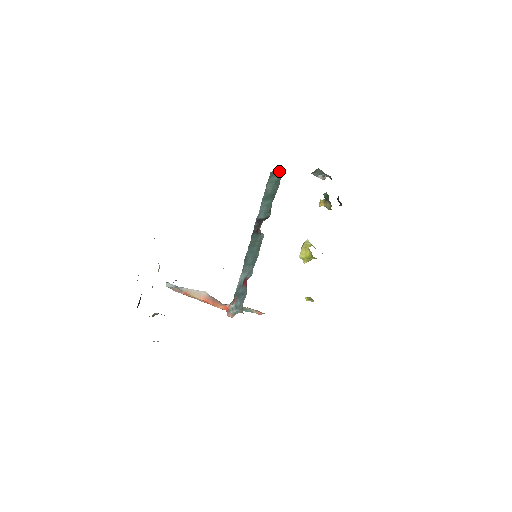
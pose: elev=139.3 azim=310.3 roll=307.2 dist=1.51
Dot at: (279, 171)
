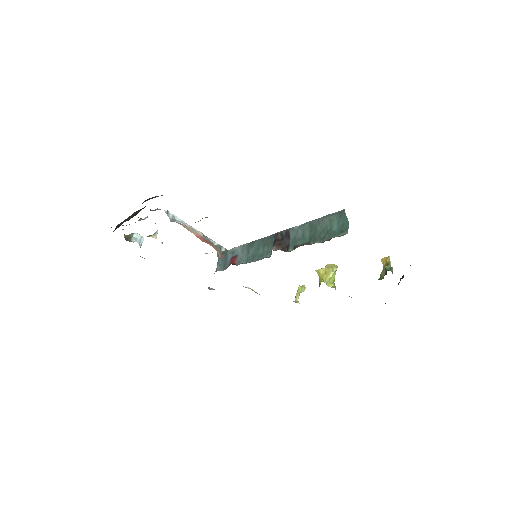
Dot at: (343, 227)
